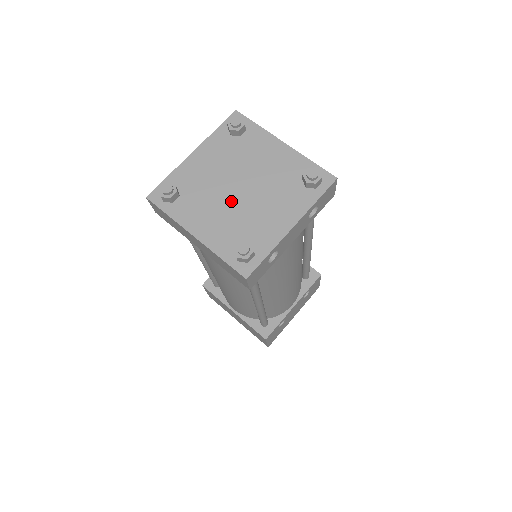
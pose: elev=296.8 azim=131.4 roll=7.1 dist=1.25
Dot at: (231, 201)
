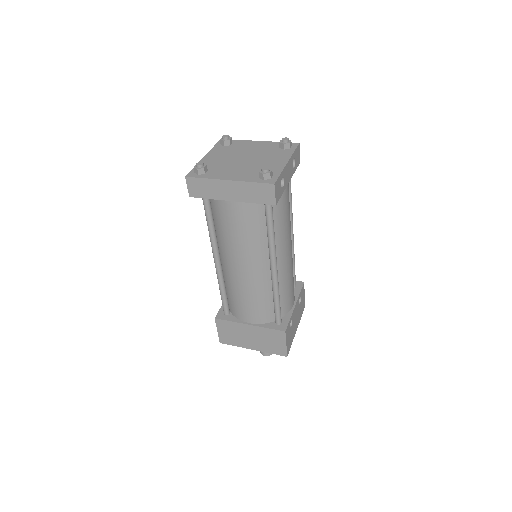
Dot at: (242, 164)
